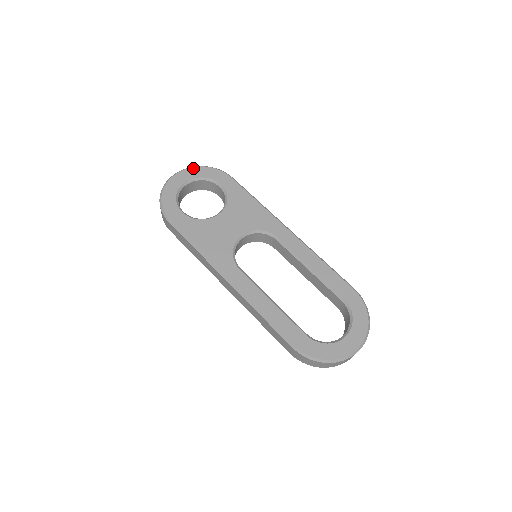
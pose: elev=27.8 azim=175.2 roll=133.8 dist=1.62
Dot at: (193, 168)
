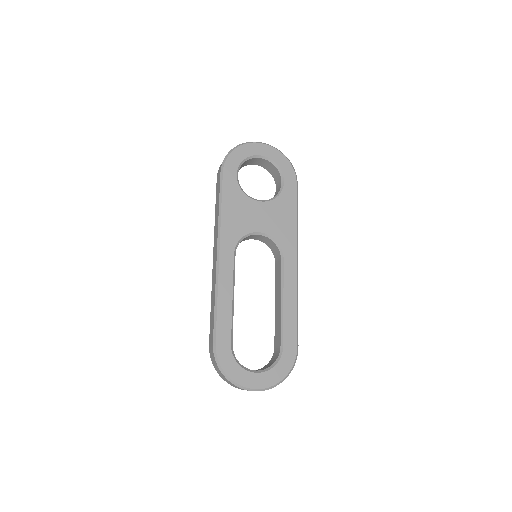
Dot at: (277, 151)
